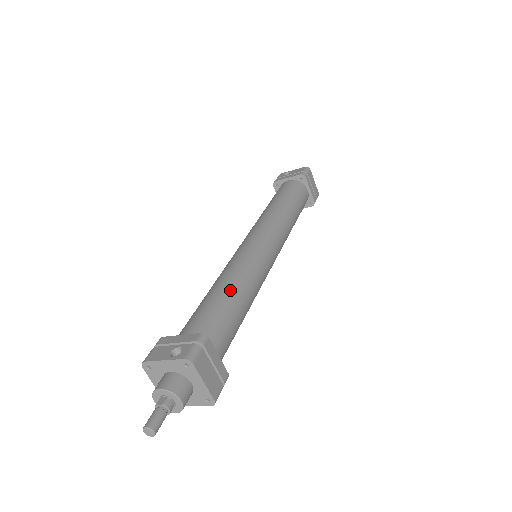
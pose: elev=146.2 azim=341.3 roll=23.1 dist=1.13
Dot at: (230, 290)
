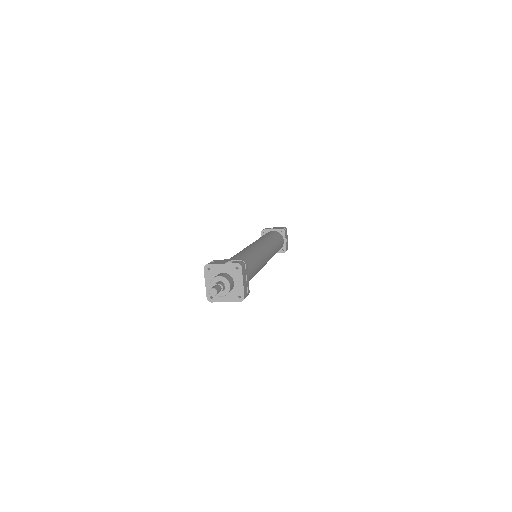
Dot at: (251, 255)
